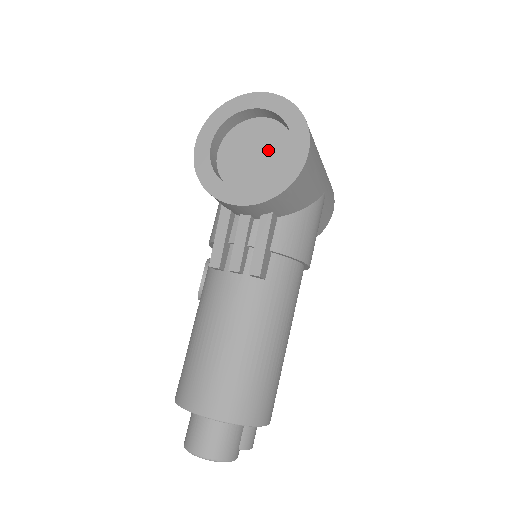
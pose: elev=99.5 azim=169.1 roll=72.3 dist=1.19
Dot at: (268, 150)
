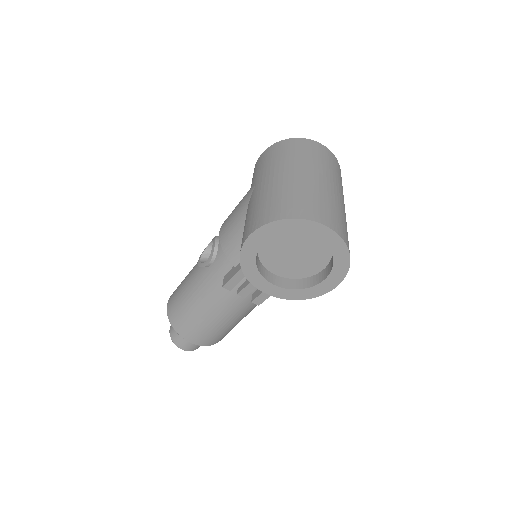
Dot at: (307, 254)
